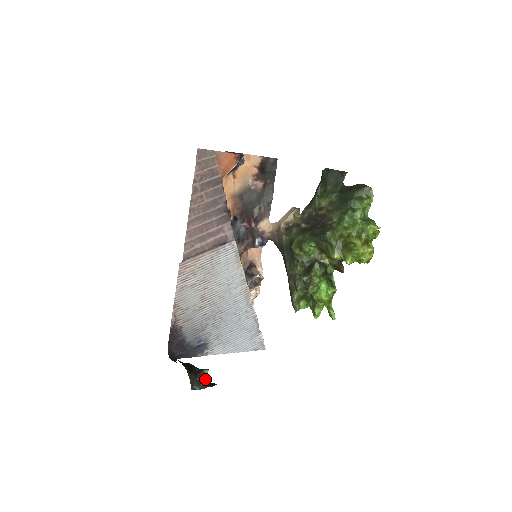
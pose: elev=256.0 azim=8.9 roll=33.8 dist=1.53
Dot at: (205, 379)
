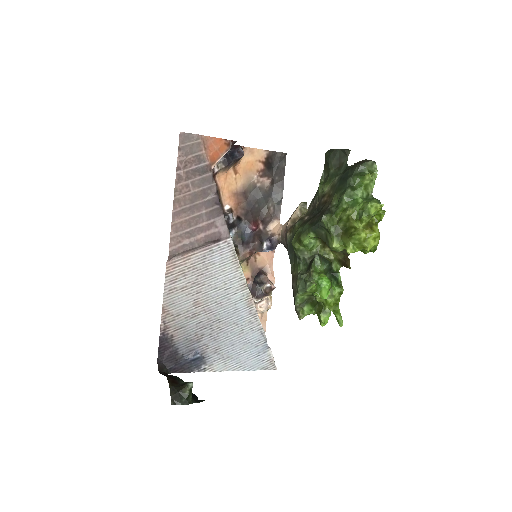
Dot at: (188, 393)
